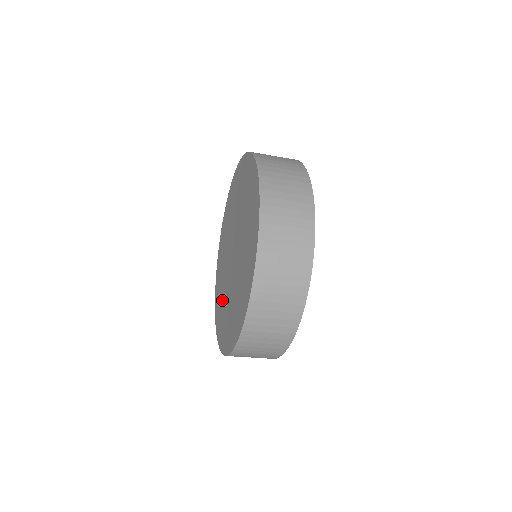
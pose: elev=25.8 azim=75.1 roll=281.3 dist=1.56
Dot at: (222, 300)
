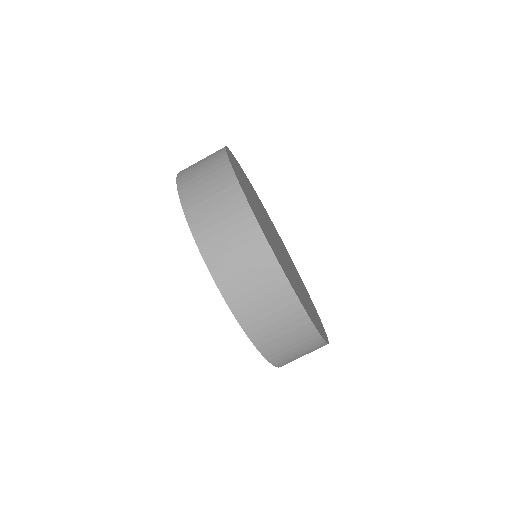
Dot at: occluded
